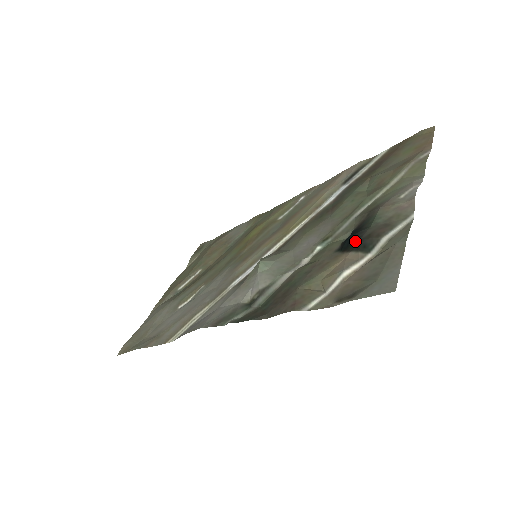
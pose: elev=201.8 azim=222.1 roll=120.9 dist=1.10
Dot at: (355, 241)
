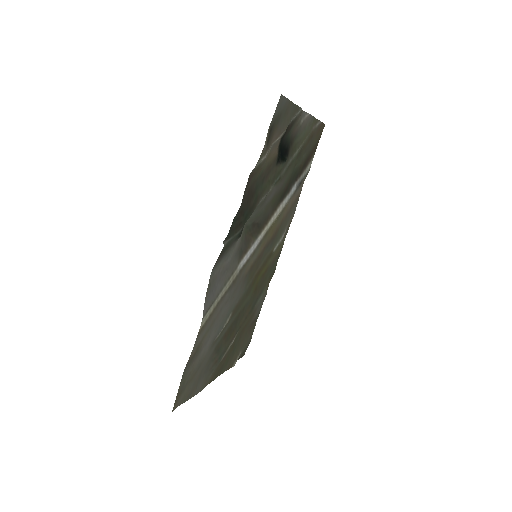
Dot at: (281, 145)
